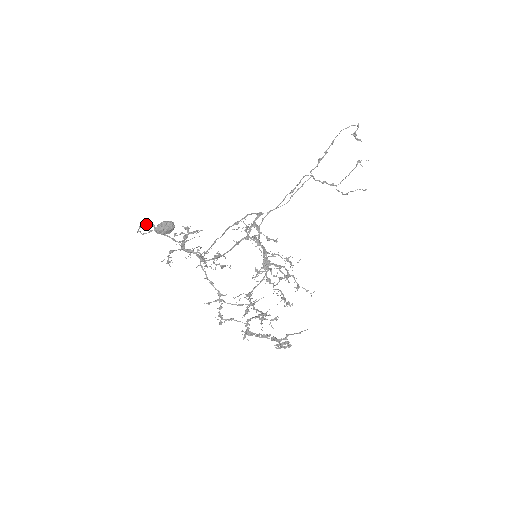
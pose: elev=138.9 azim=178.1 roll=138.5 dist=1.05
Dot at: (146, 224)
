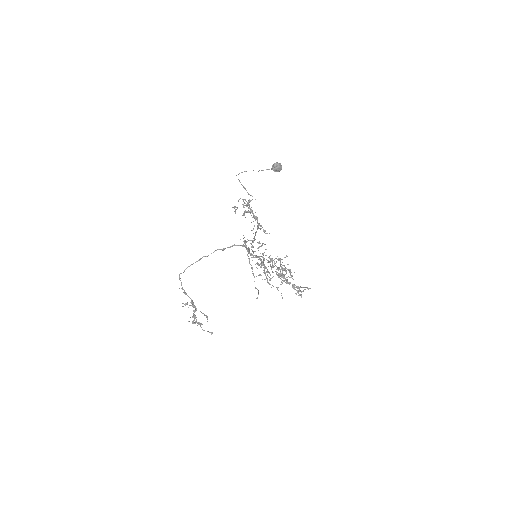
Dot at: occluded
